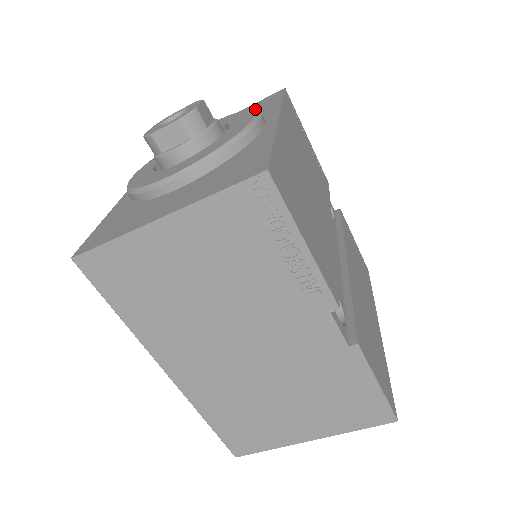
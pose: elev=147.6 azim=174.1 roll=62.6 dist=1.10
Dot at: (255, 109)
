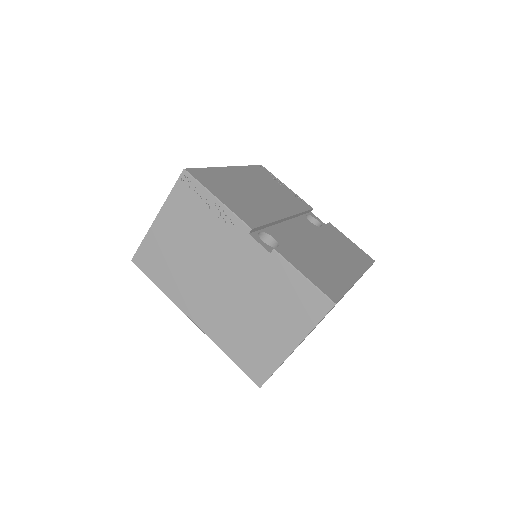
Dot at: occluded
